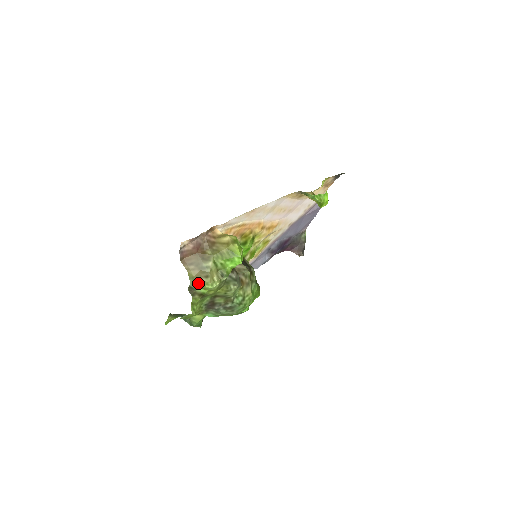
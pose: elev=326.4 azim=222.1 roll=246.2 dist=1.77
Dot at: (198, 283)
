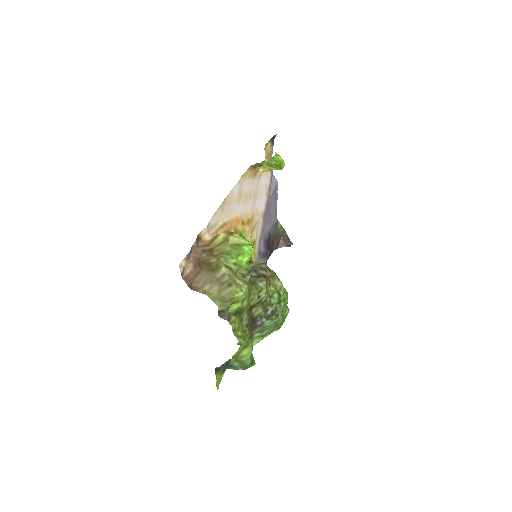
Dot at: (226, 298)
